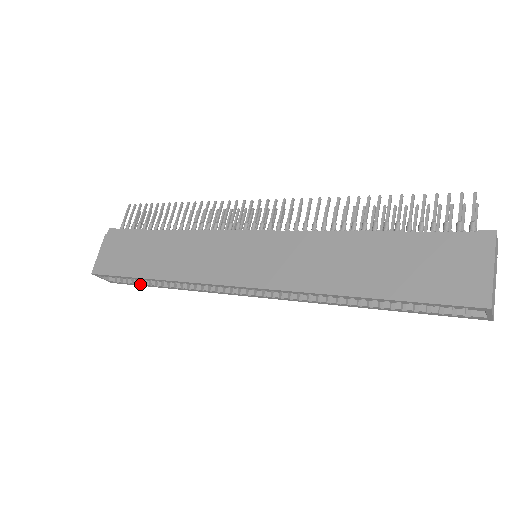
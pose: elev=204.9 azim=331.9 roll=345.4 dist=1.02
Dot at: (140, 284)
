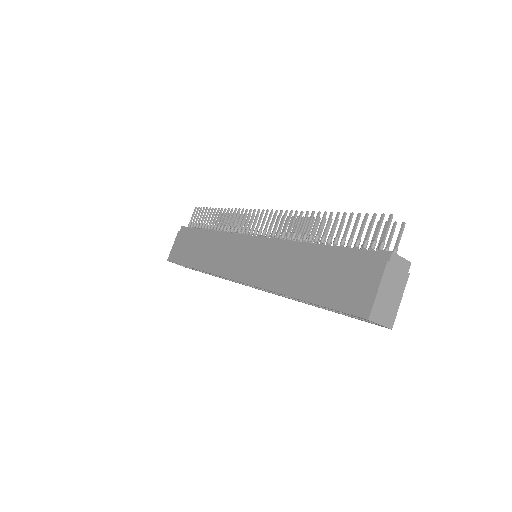
Dot at: (197, 270)
